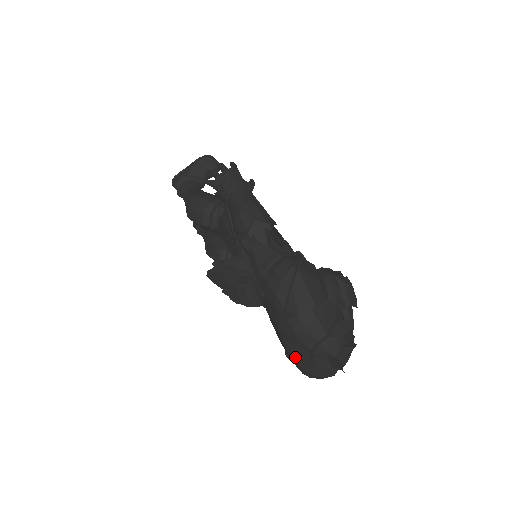
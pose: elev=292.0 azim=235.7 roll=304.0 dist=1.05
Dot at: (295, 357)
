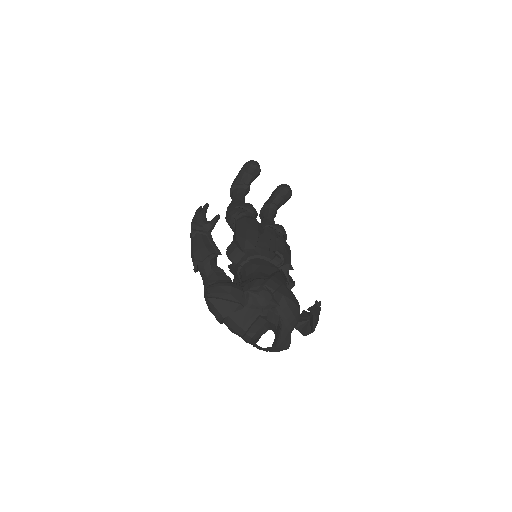
Dot at: occluded
